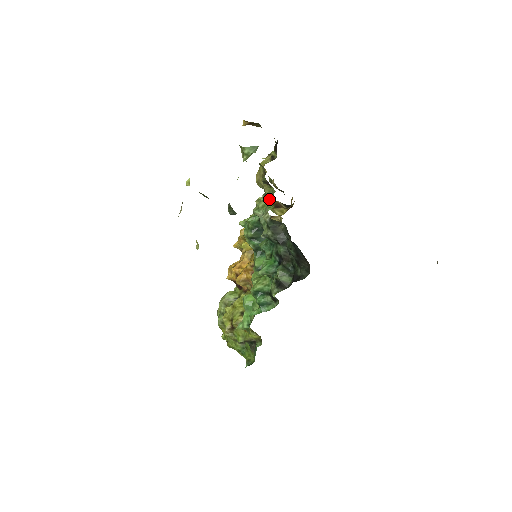
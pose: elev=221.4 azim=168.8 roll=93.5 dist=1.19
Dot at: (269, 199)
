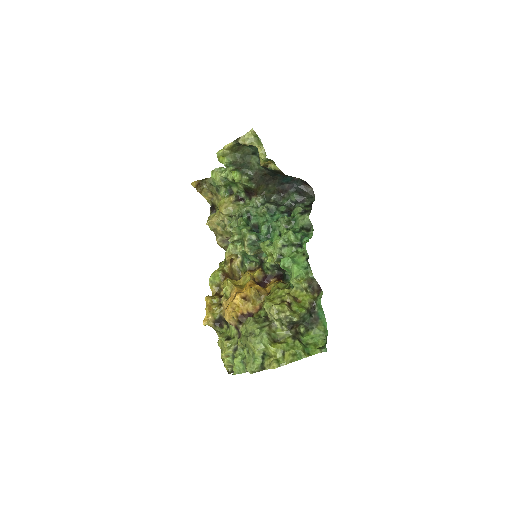
Dot at: (246, 203)
